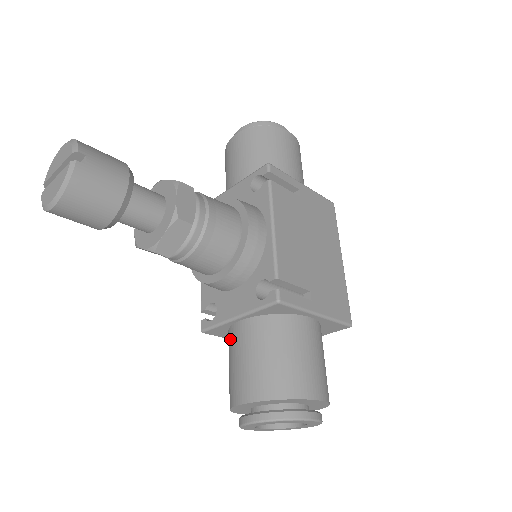
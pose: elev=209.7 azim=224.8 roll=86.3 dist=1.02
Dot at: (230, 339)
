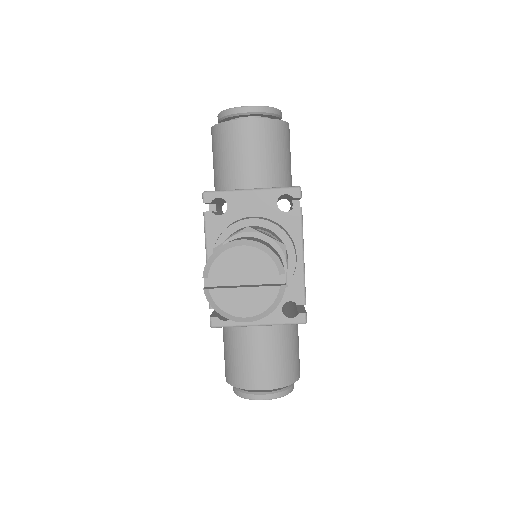
Dot at: (242, 336)
